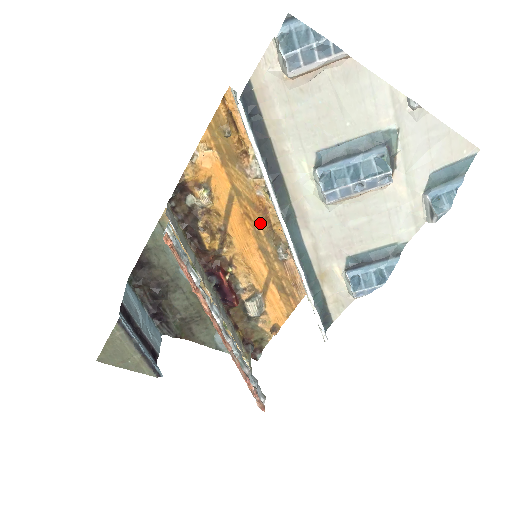
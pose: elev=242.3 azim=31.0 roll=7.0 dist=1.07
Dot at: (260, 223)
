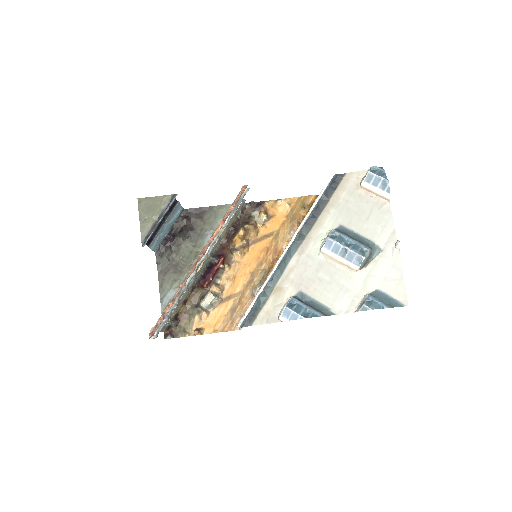
Dot at: (268, 261)
